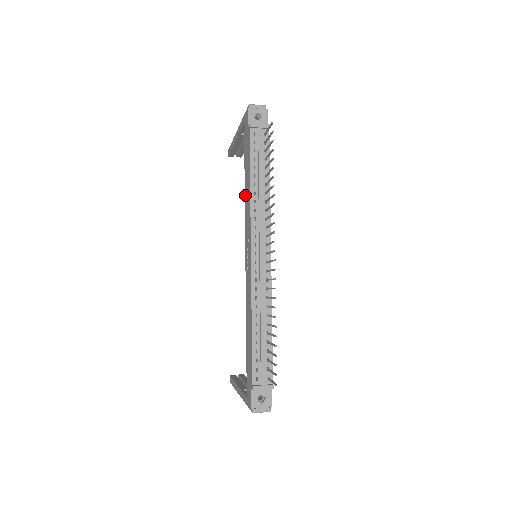
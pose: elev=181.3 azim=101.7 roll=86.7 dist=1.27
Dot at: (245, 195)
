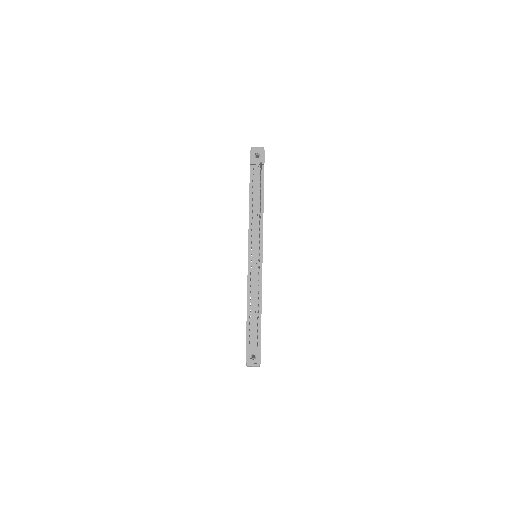
Dot at: occluded
